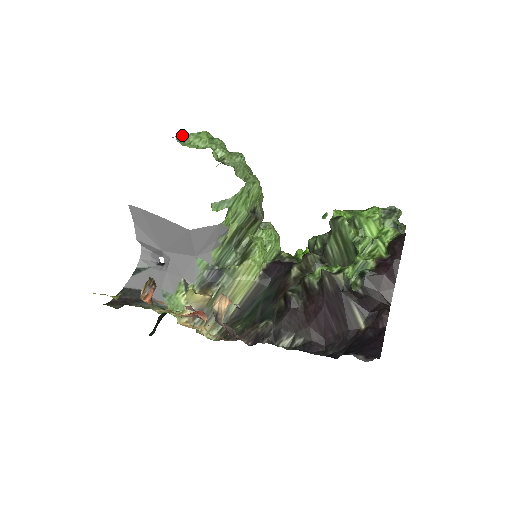
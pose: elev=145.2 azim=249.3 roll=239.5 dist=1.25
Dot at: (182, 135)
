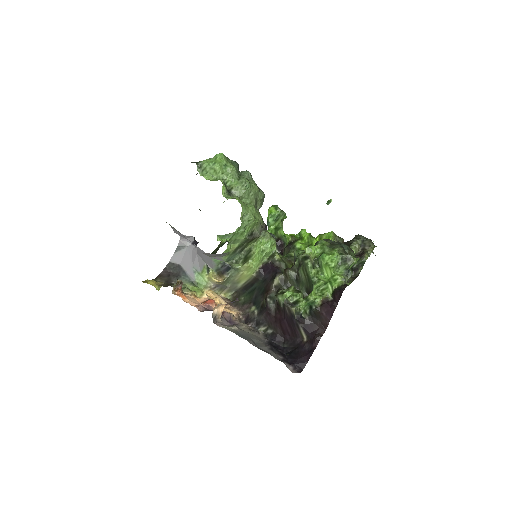
Dot at: (201, 163)
